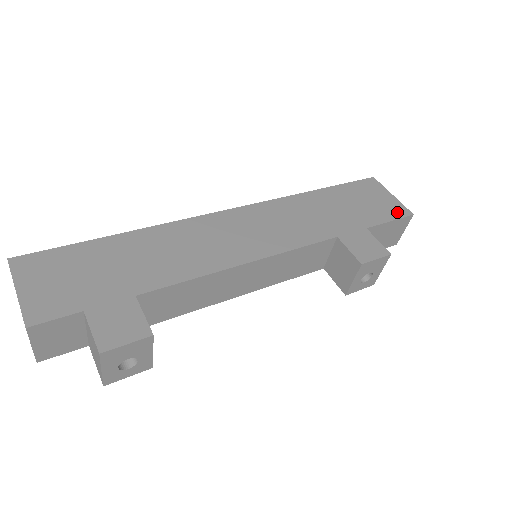
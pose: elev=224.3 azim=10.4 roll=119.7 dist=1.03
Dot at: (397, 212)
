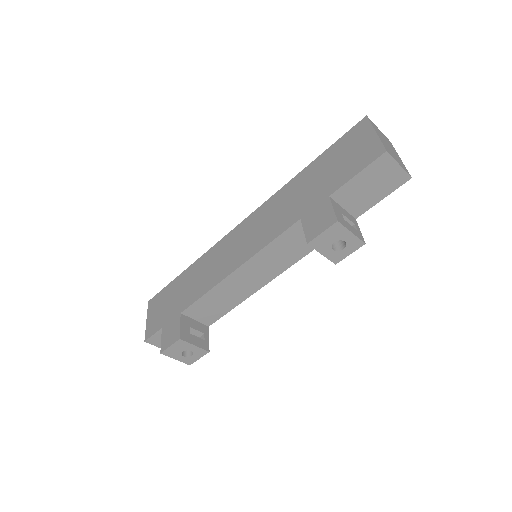
Dot at: (369, 157)
